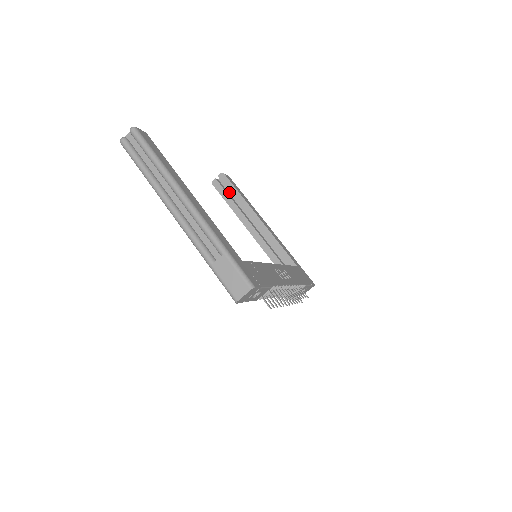
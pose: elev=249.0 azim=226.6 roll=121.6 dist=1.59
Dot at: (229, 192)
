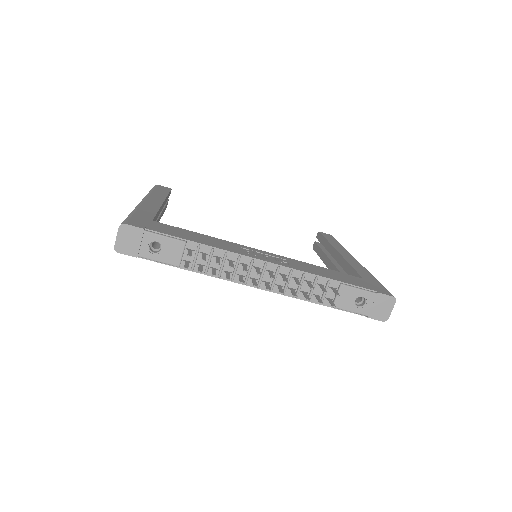
Dot at: occluded
